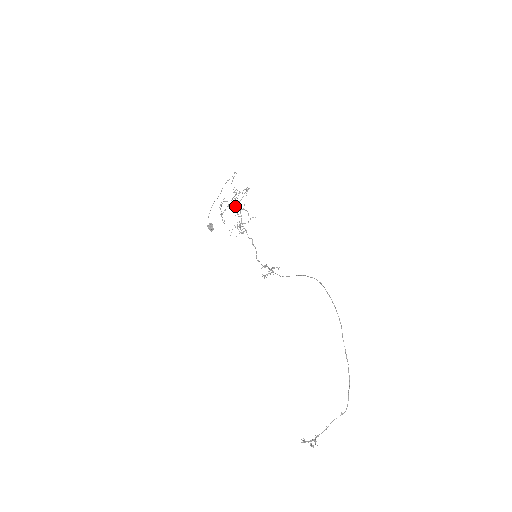
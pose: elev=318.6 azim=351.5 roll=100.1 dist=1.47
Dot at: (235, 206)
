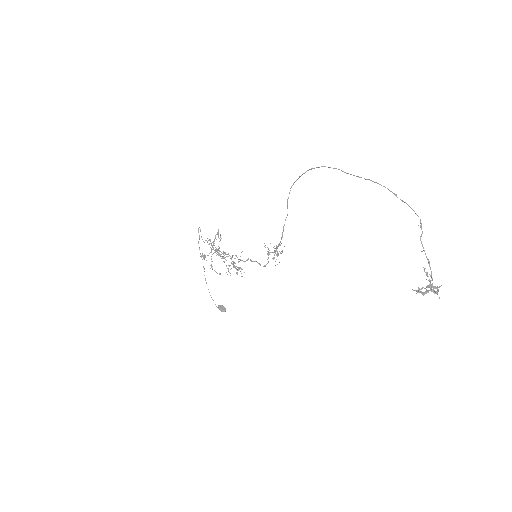
Dot at: occluded
